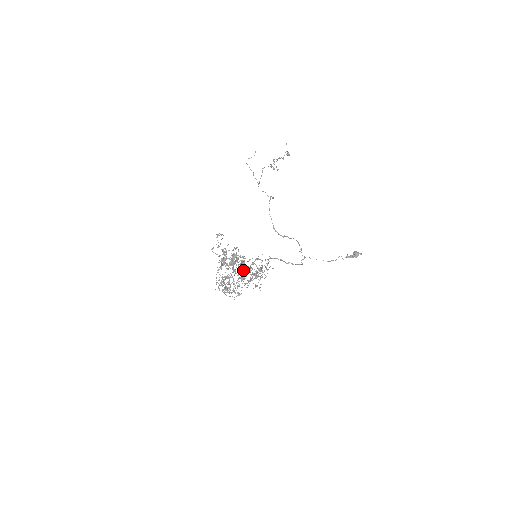
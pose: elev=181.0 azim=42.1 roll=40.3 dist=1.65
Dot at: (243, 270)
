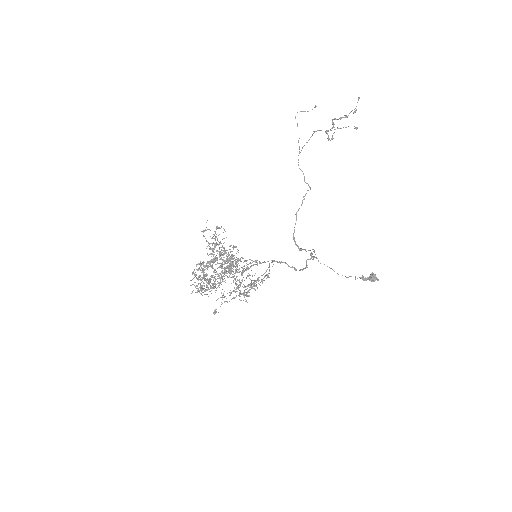
Dot at: occluded
